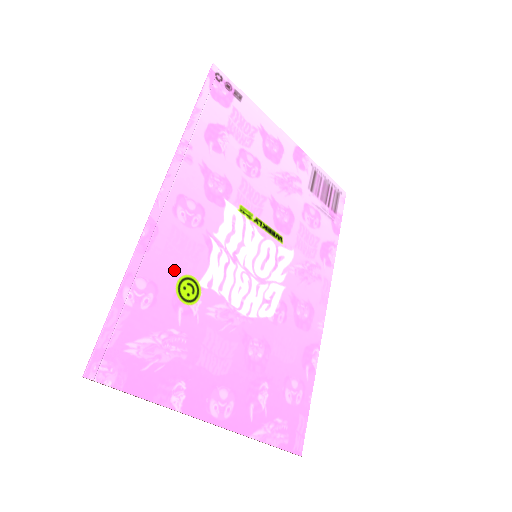
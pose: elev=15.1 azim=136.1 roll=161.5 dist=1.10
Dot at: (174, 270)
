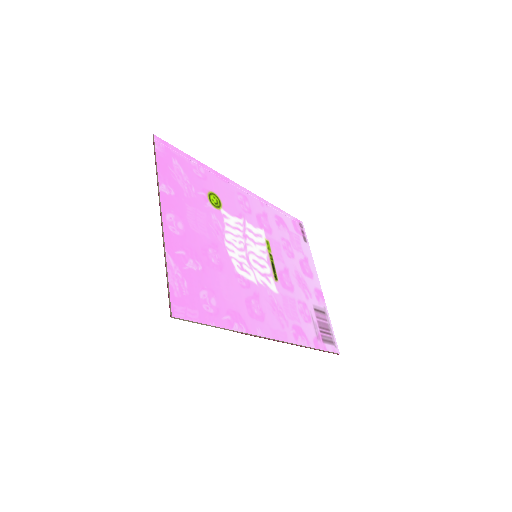
Dot at: (217, 191)
